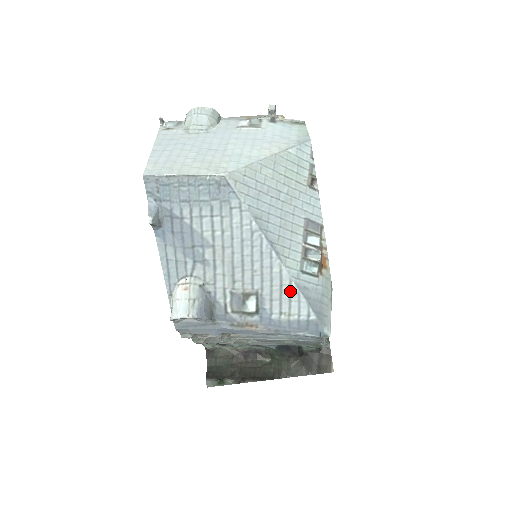
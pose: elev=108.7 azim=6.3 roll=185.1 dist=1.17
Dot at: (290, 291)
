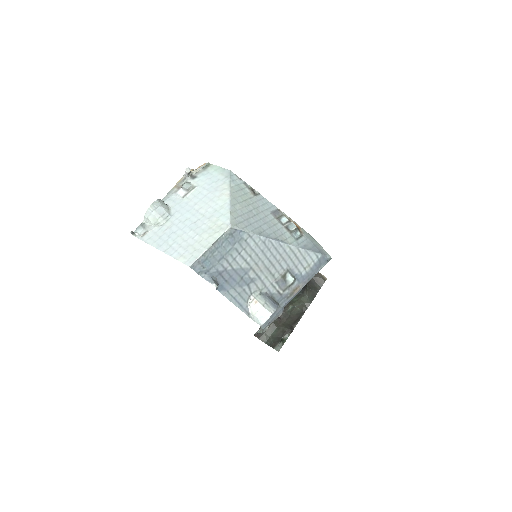
Dot at: (301, 254)
